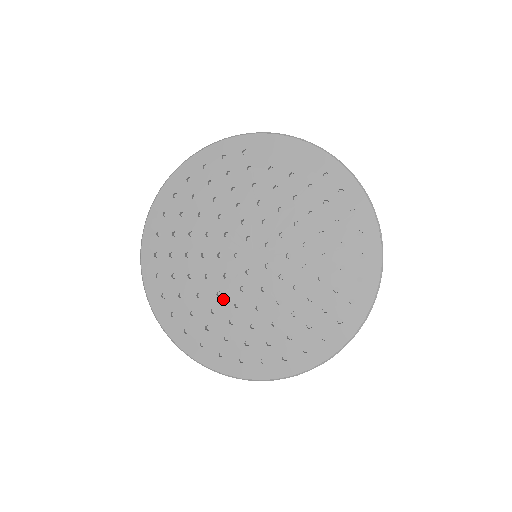
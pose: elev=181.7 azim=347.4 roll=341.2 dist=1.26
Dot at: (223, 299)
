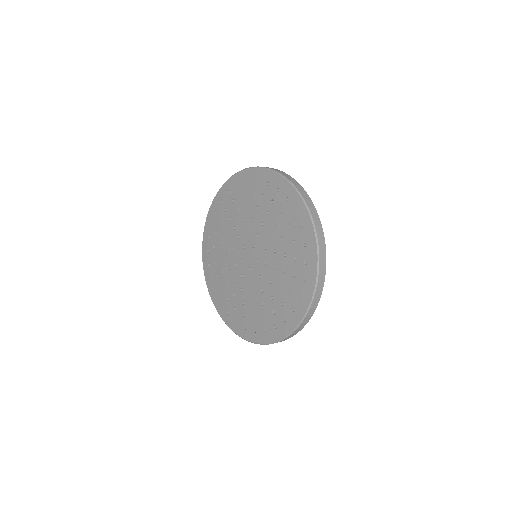
Dot at: (245, 292)
